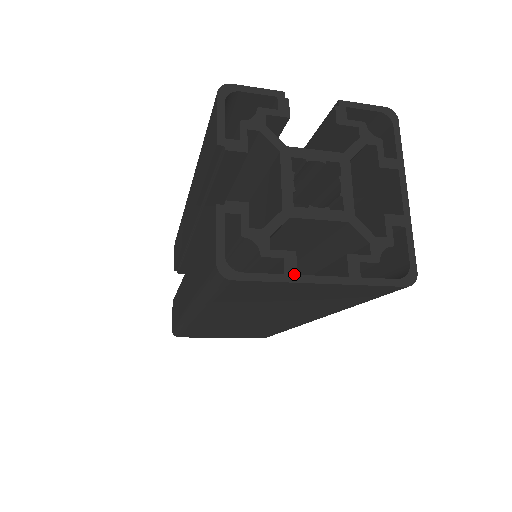
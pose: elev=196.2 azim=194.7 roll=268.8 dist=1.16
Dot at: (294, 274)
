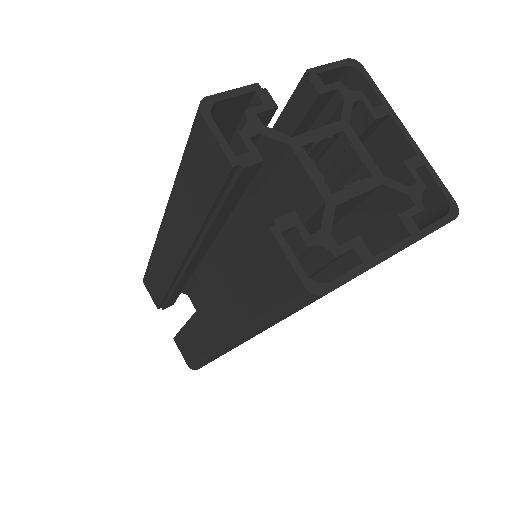
Dot at: (370, 258)
